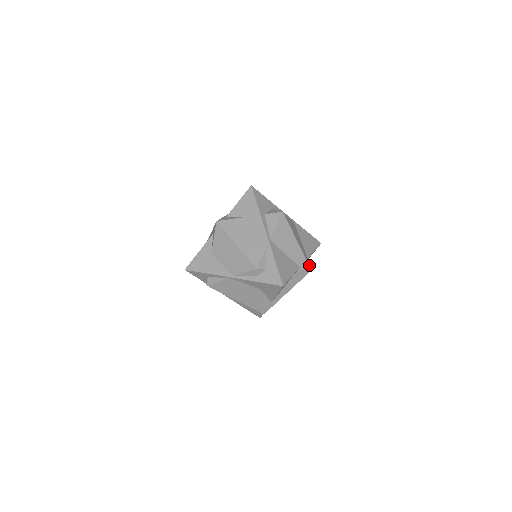
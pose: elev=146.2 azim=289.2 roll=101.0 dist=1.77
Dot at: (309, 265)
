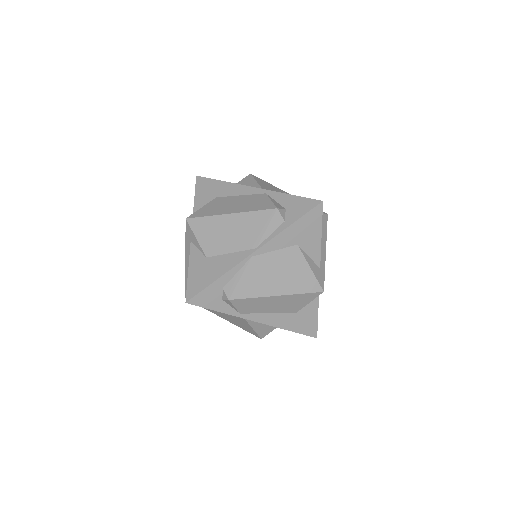
Dot at: occluded
